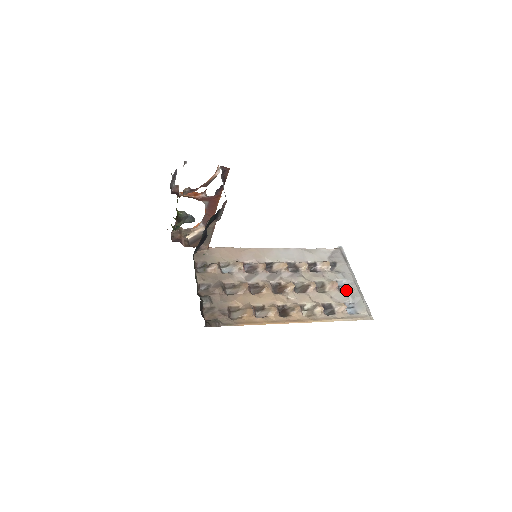
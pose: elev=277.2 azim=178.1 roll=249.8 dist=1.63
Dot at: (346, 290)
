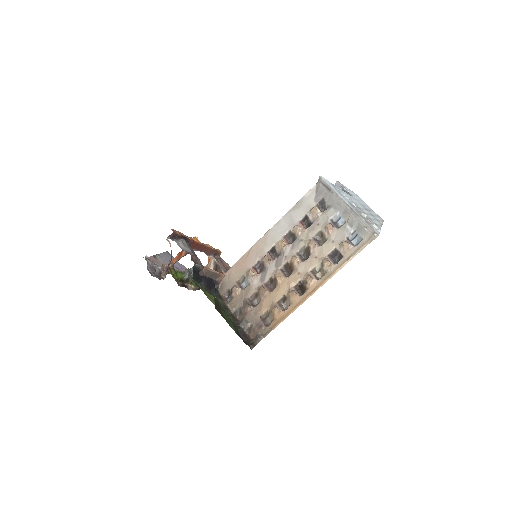
Dot at: (344, 221)
